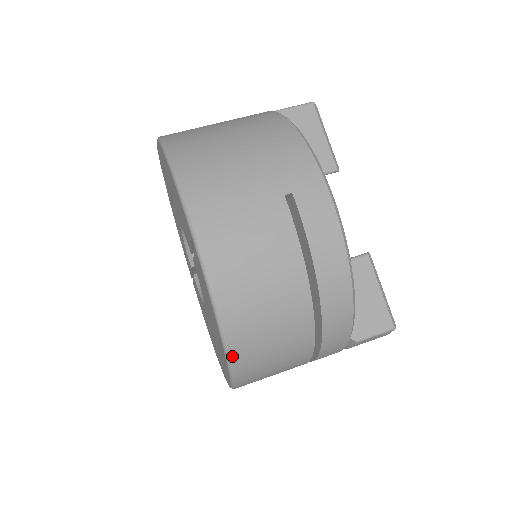
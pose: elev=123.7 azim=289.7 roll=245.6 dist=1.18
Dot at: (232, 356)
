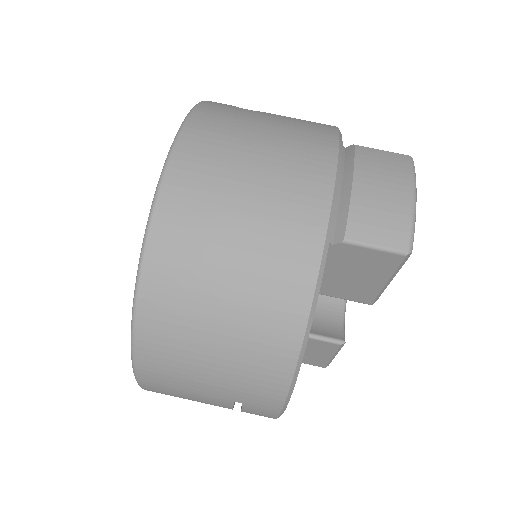
Dot at: occluded
